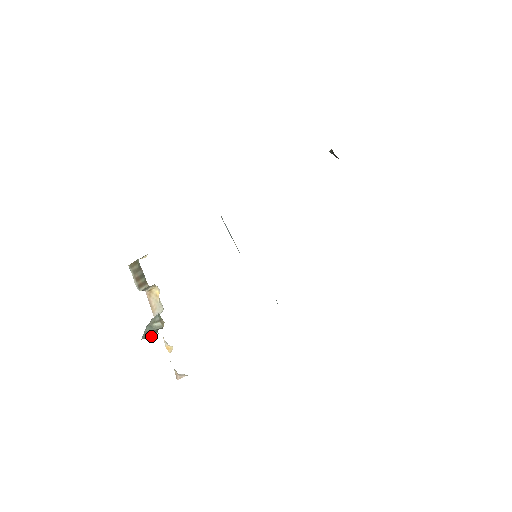
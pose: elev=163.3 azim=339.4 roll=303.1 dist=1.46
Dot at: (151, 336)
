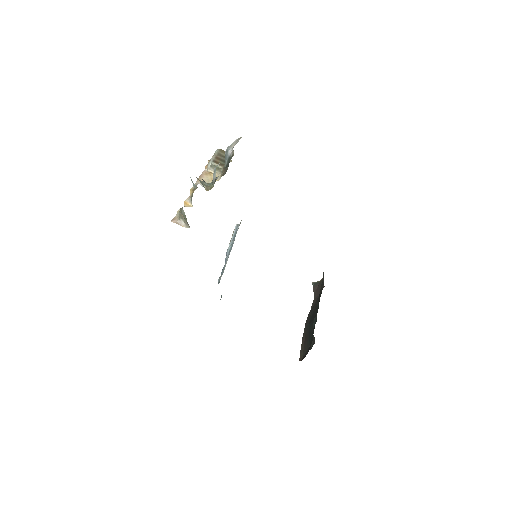
Dot at: occluded
